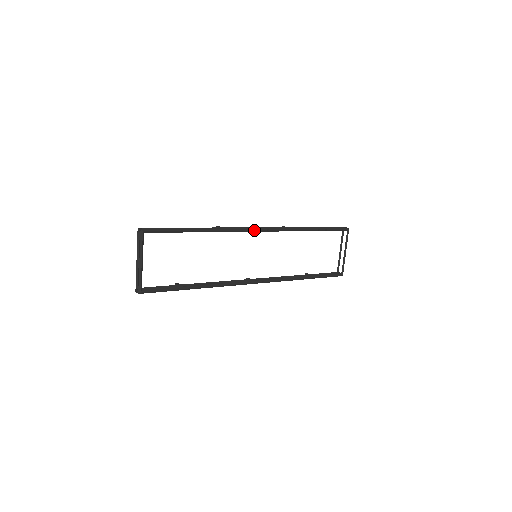
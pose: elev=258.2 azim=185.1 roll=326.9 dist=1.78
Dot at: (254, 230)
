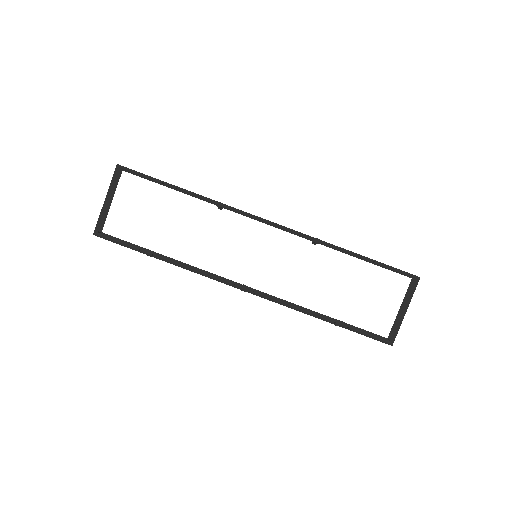
Dot at: (257, 218)
